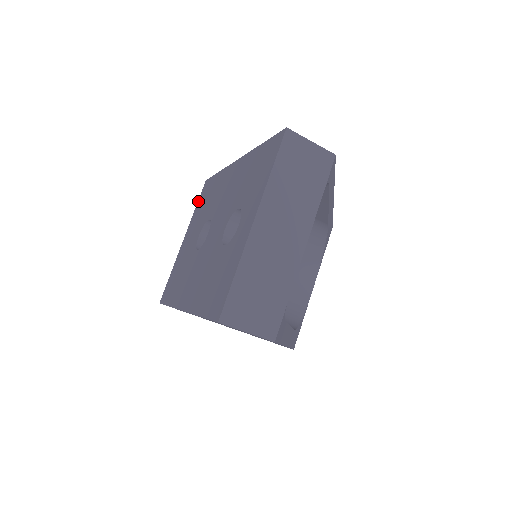
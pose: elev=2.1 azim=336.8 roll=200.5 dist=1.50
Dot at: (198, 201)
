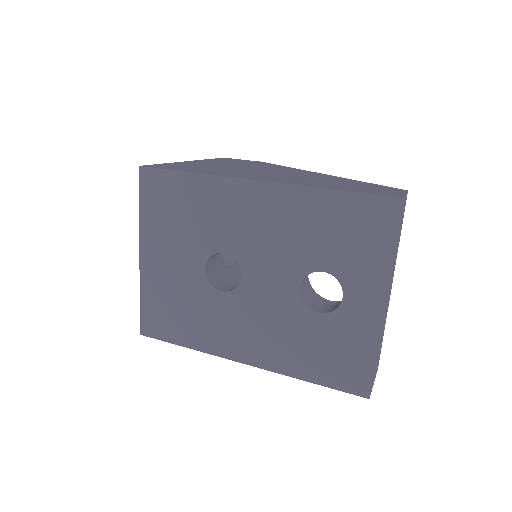
Dot at: (142, 200)
